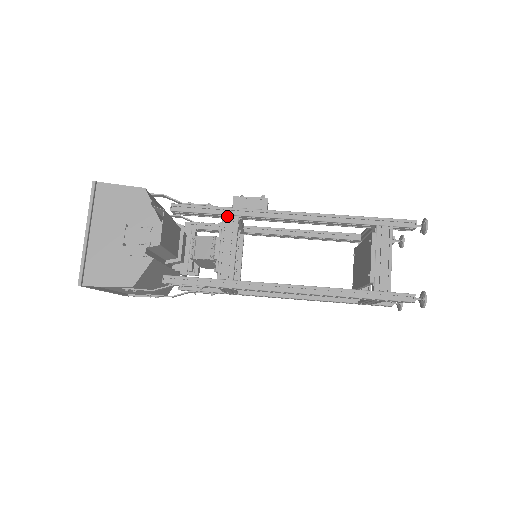
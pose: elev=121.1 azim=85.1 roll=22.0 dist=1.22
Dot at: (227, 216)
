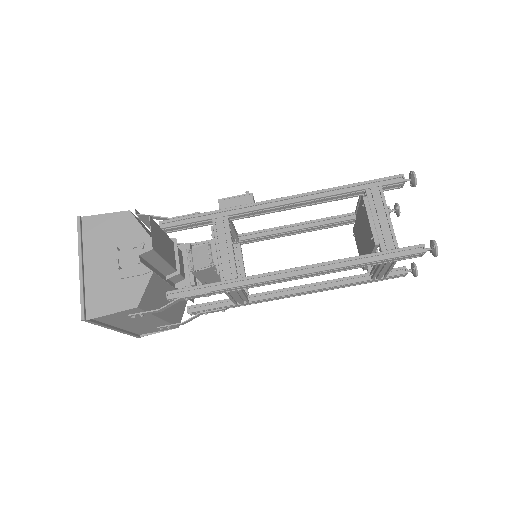
Dot at: (216, 219)
